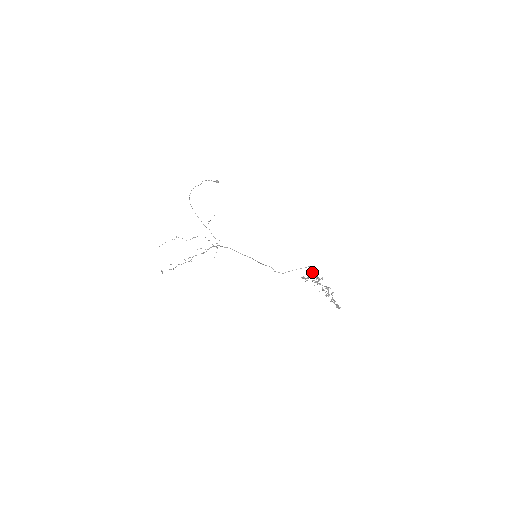
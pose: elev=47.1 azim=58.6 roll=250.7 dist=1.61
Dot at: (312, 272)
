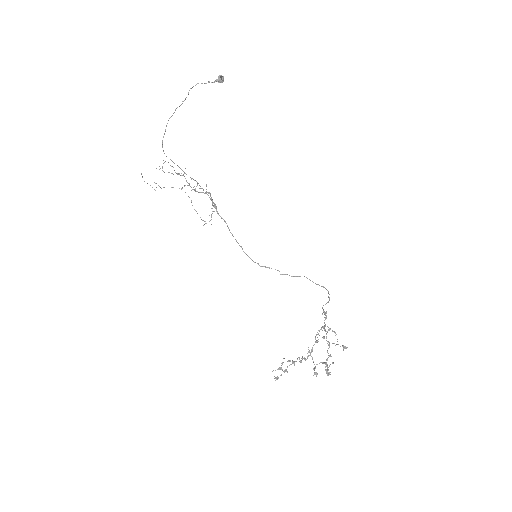
Dot at: (323, 305)
